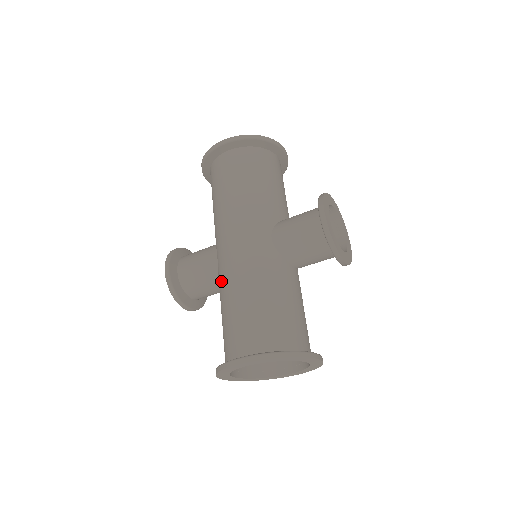
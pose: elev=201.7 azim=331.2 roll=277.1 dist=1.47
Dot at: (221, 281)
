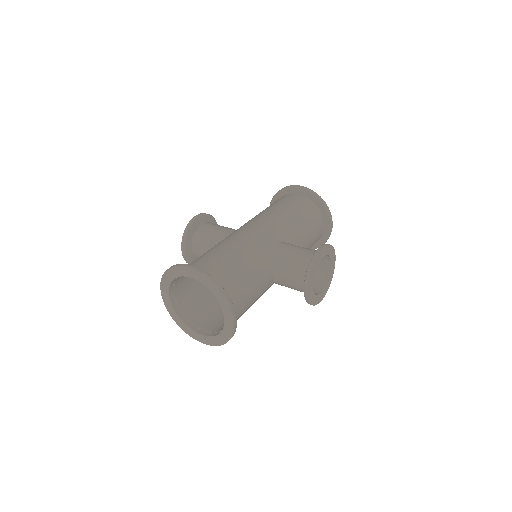
Dot at: occluded
